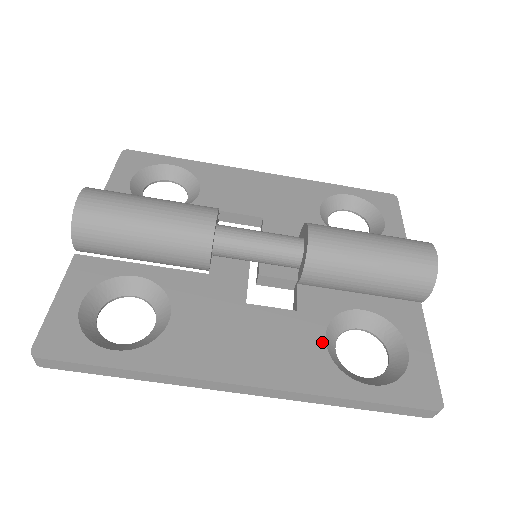
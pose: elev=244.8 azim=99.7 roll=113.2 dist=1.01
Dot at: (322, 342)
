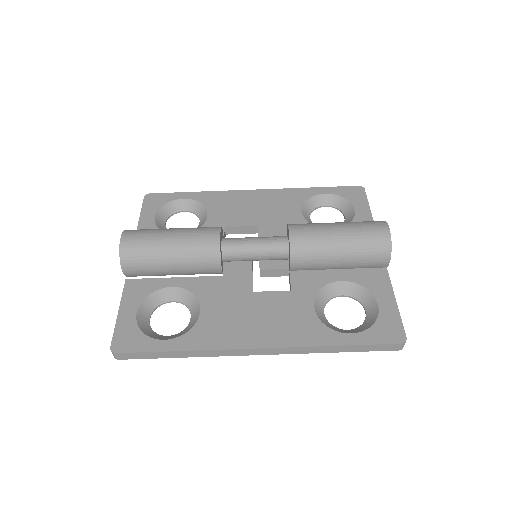
Dot at: (312, 309)
